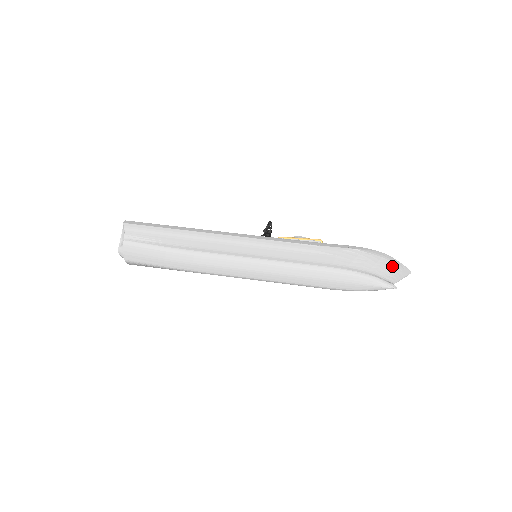
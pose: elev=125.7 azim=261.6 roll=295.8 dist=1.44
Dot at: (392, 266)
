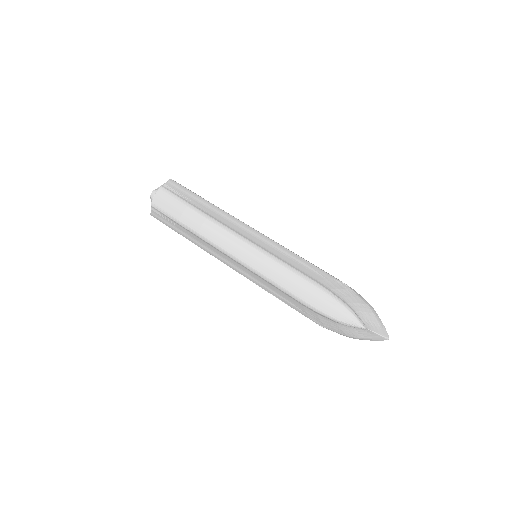
Dot at: (373, 316)
